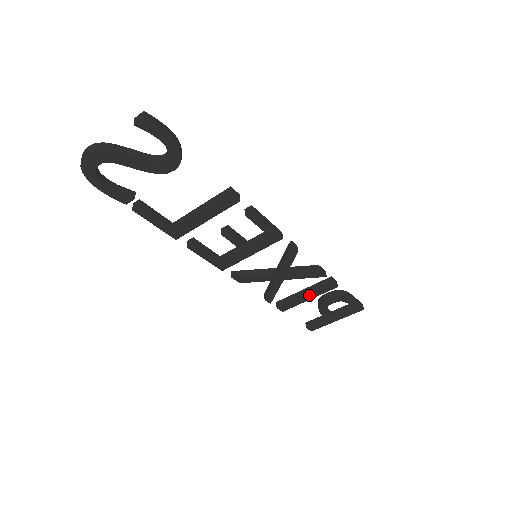
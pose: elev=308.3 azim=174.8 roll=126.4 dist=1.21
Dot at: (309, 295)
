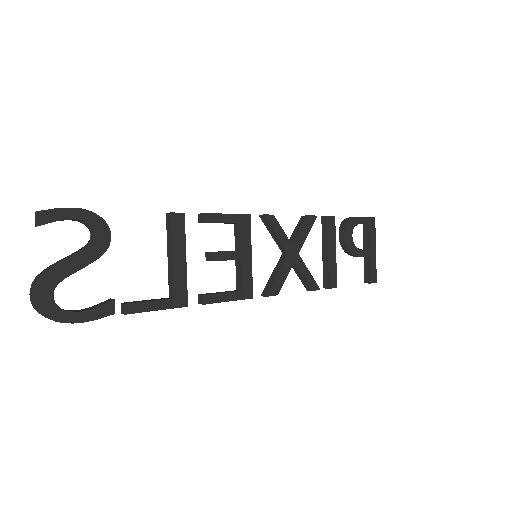
Dot at: (330, 248)
